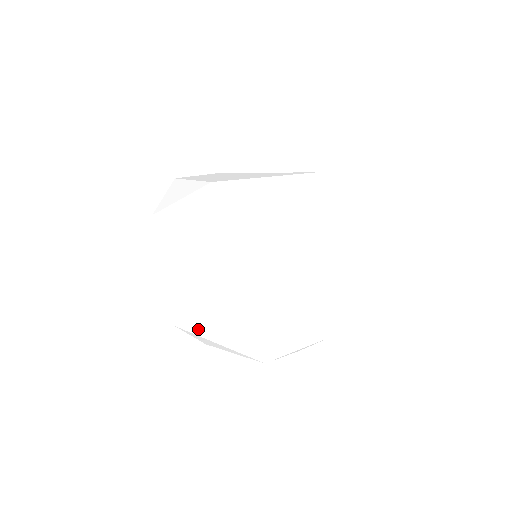
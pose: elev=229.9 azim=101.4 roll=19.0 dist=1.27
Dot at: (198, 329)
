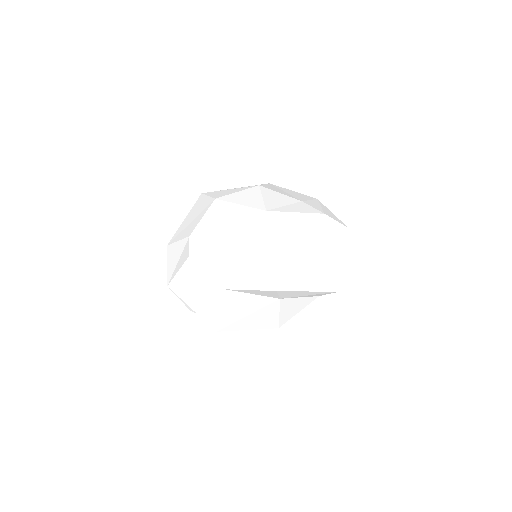
Dot at: (208, 241)
